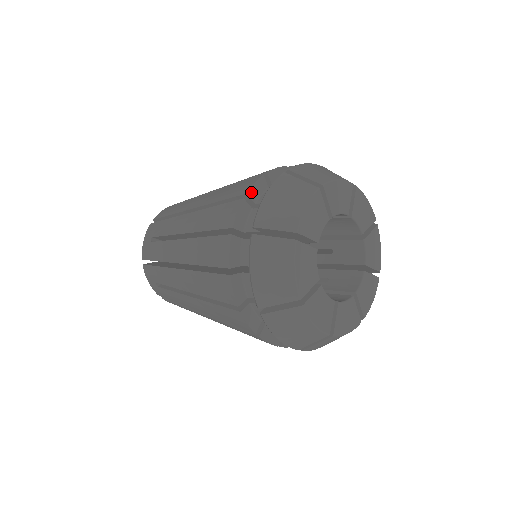
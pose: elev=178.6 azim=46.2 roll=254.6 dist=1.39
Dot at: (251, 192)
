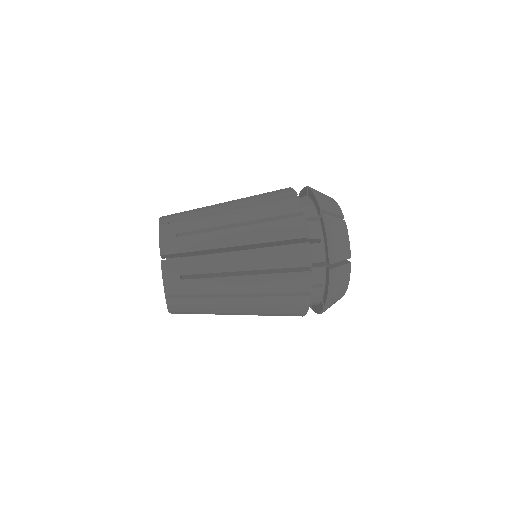
Dot at: (308, 234)
